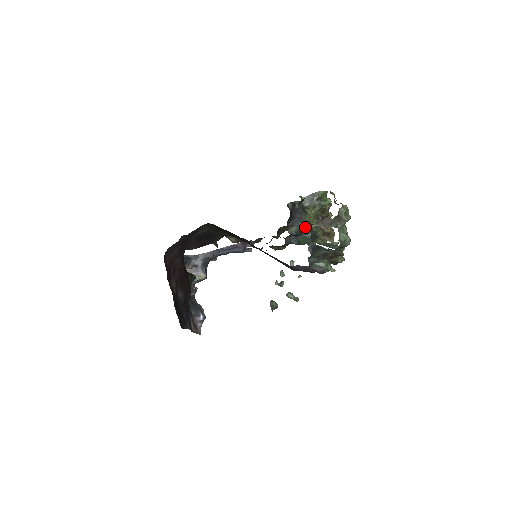
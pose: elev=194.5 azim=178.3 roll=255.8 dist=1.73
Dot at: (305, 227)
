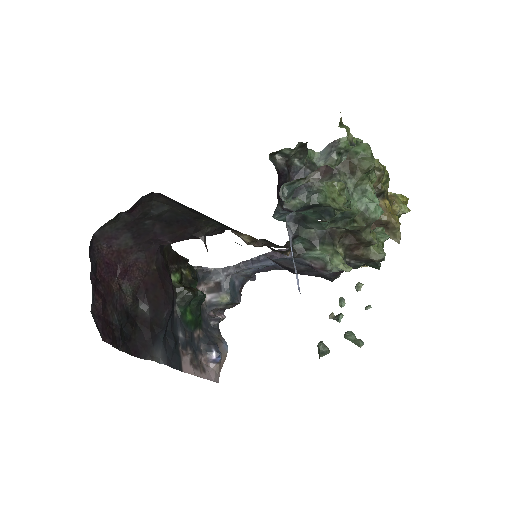
Dot at: (289, 186)
